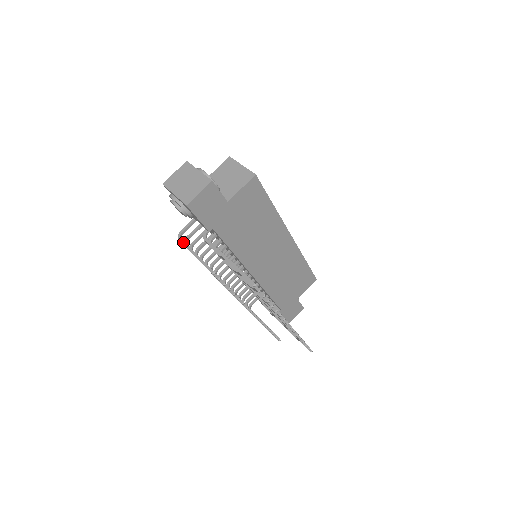
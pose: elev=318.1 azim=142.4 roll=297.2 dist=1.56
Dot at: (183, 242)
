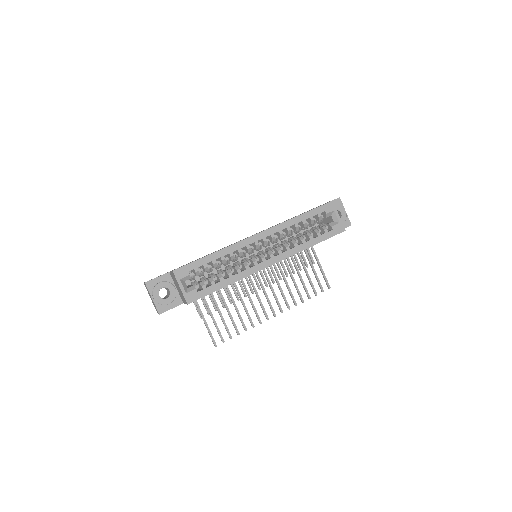
Dot at: occluded
